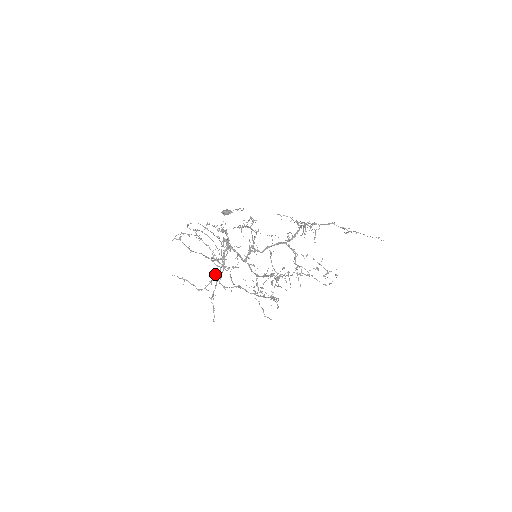
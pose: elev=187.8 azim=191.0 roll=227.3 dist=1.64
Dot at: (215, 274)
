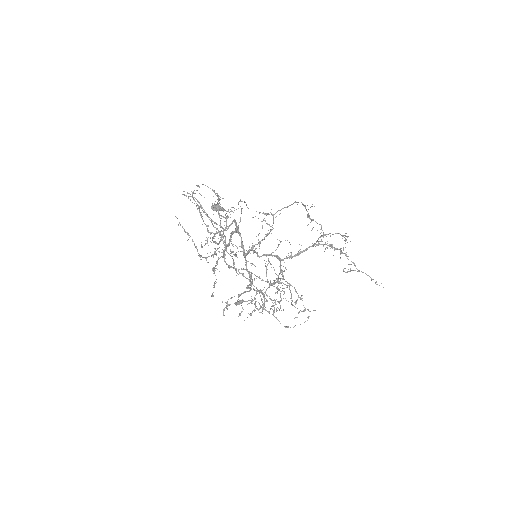
Dot at: occluded
